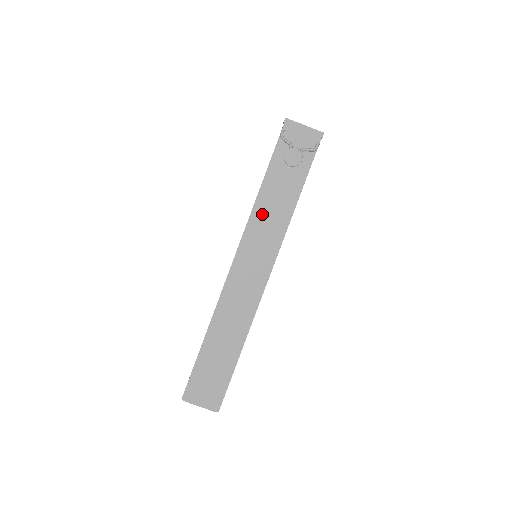
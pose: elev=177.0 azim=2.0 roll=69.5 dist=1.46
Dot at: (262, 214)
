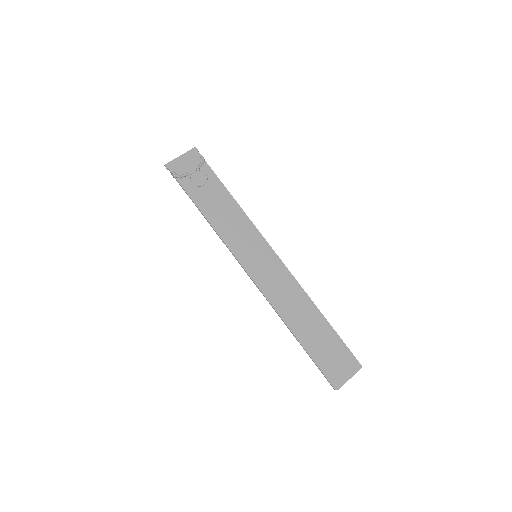
Dot at: (227, 230)
